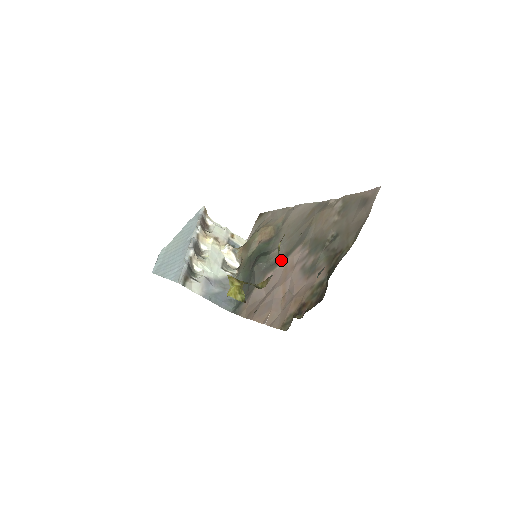
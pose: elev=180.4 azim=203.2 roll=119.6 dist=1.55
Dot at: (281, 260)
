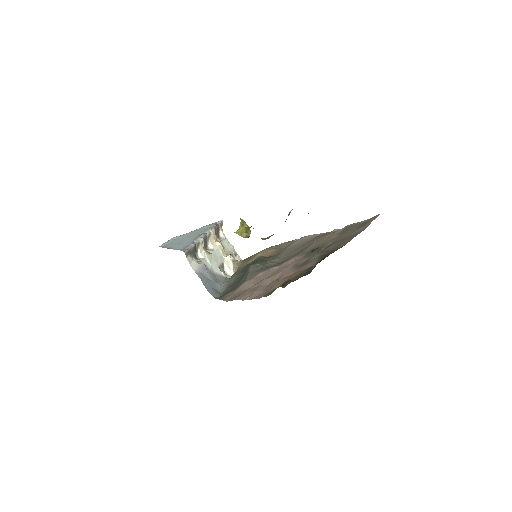
Dot at: (276, 265)
